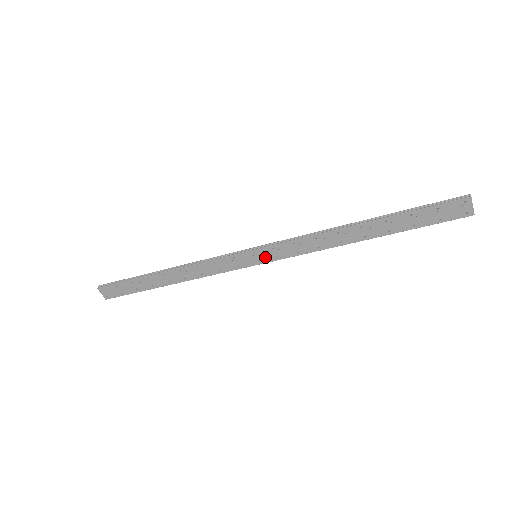
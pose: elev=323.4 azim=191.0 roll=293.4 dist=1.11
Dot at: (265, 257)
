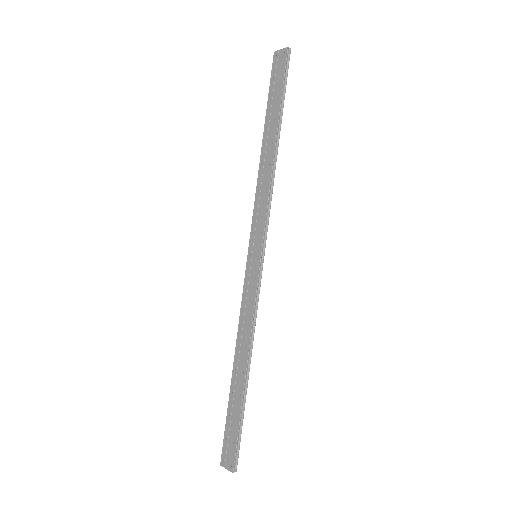
Dot at: (257, 246)
